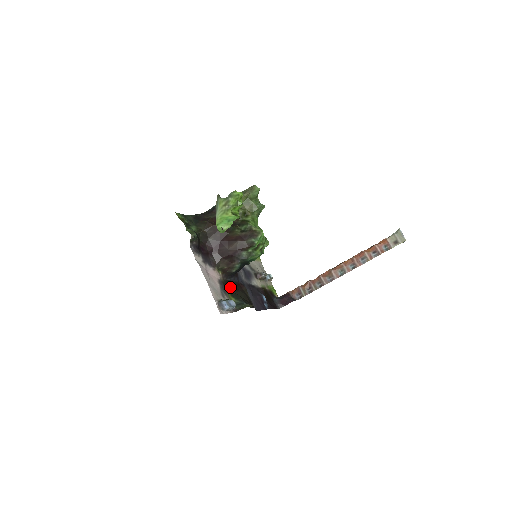
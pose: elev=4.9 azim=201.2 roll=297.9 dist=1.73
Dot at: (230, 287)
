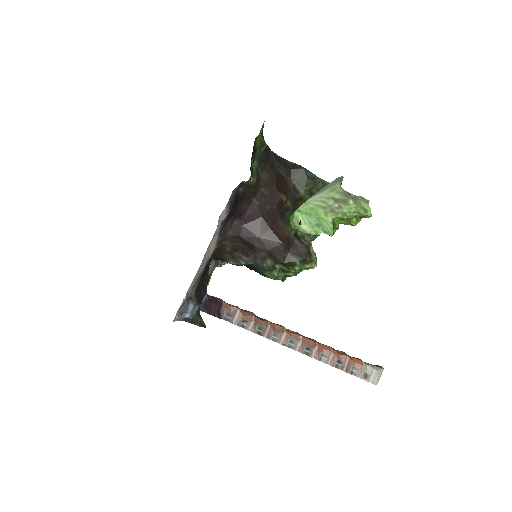
Dot at: occluded
